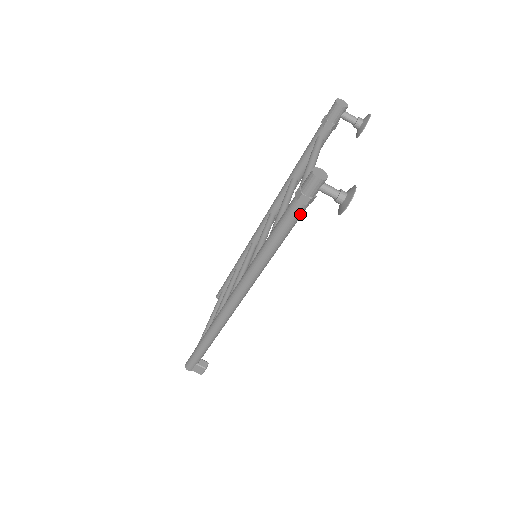
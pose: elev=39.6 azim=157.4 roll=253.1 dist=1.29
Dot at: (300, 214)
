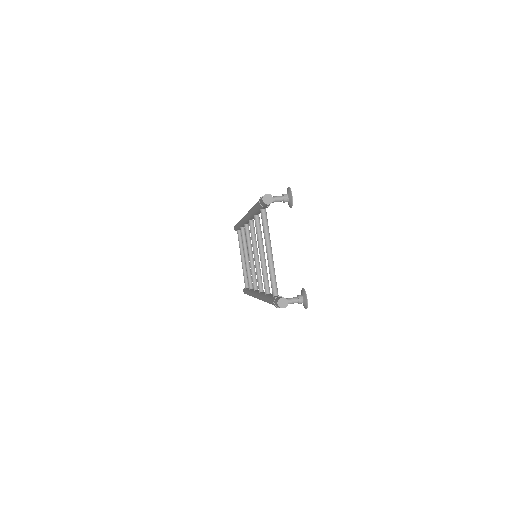
Dot at: occluded
